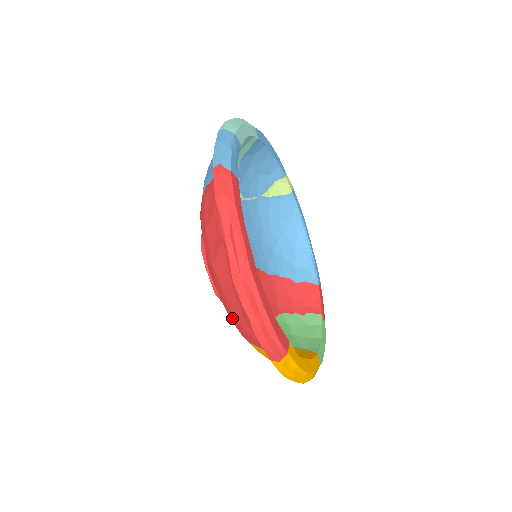
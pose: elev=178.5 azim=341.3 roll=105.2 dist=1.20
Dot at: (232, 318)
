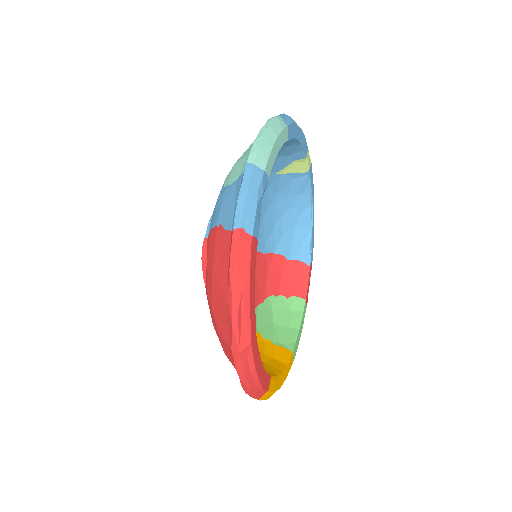
Dot at: occluded
